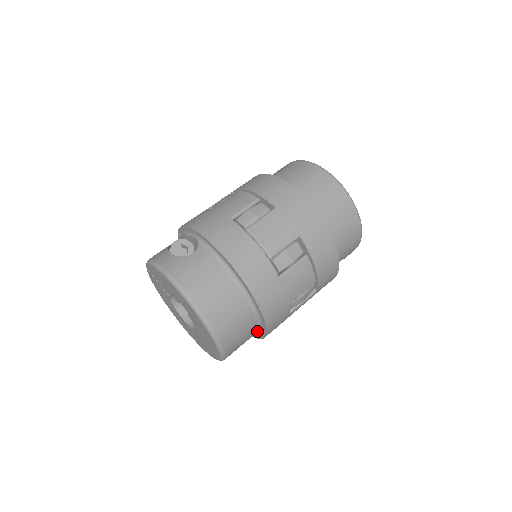
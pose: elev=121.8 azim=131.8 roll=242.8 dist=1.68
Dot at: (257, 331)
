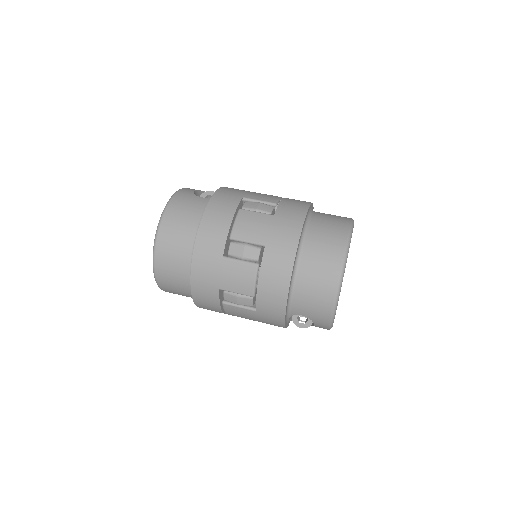
Dot at: occluded
